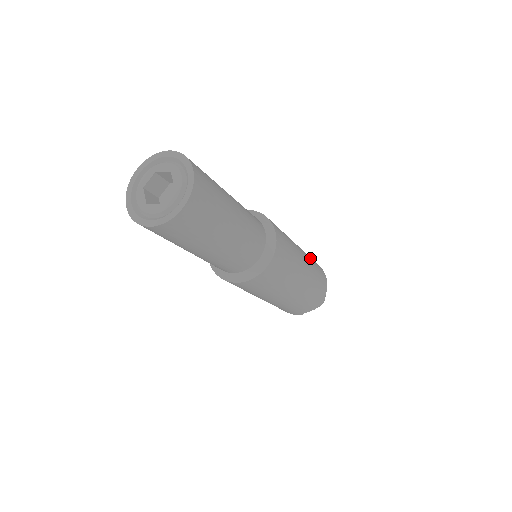
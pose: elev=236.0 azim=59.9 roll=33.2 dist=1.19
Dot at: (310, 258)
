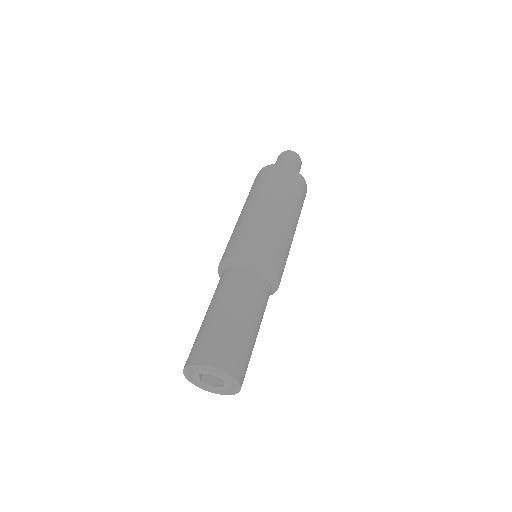
Dot at: (281, 191)
